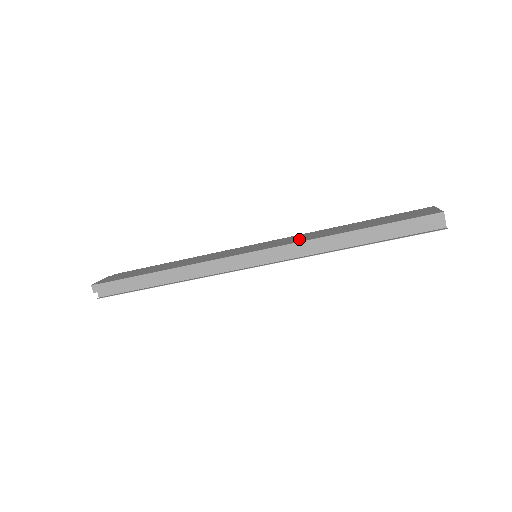
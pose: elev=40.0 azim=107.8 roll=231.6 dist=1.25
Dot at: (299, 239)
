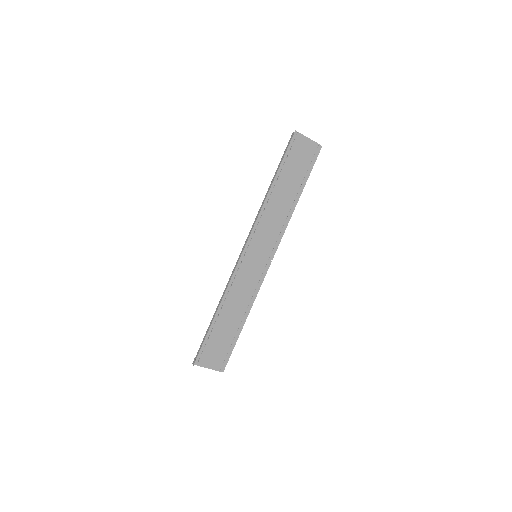
Dot at: occluded
